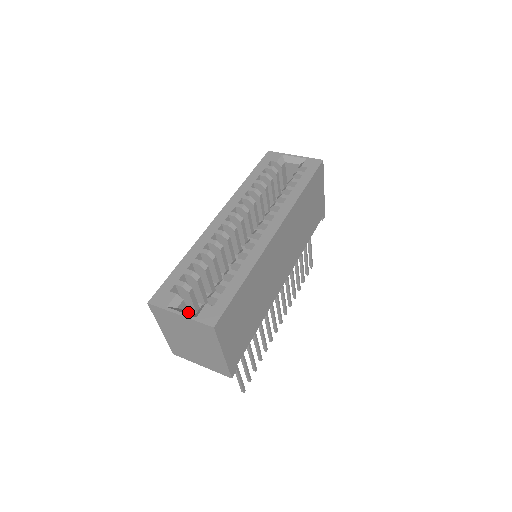
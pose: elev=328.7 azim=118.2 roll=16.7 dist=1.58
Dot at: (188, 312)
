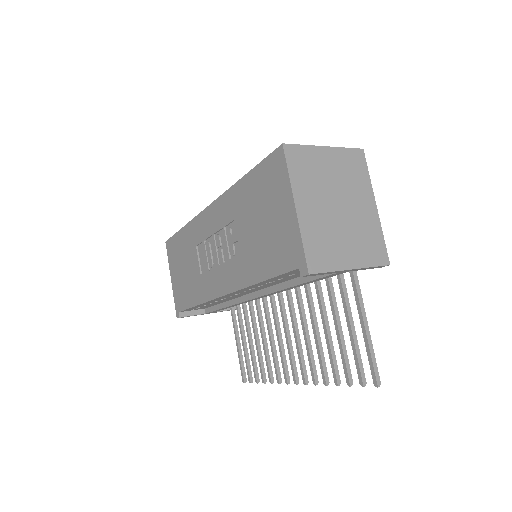
Dot at: occluded
